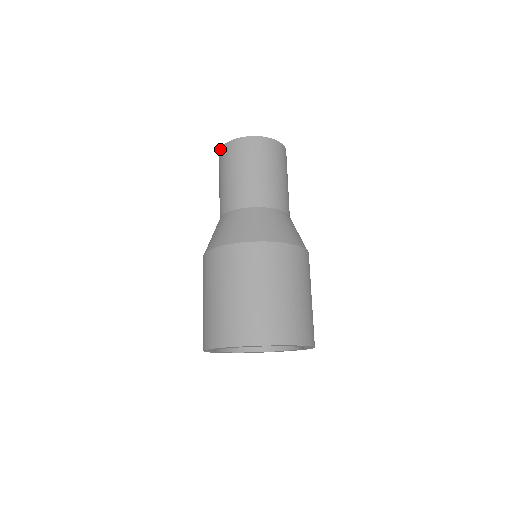
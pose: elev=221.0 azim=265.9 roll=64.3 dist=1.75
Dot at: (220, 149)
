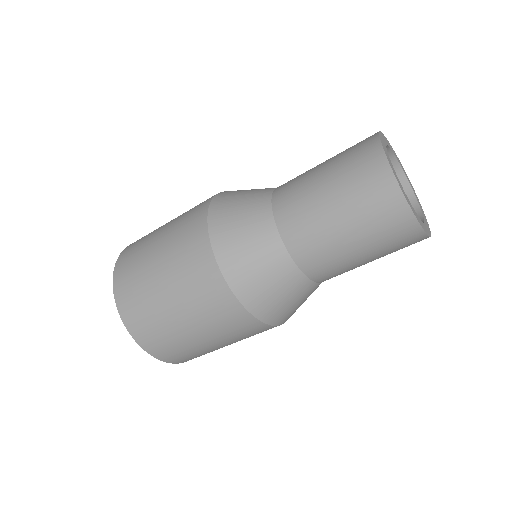
Dot at: (391, 170)
